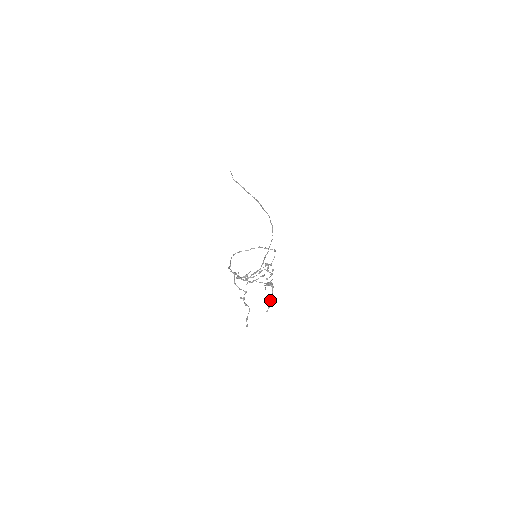
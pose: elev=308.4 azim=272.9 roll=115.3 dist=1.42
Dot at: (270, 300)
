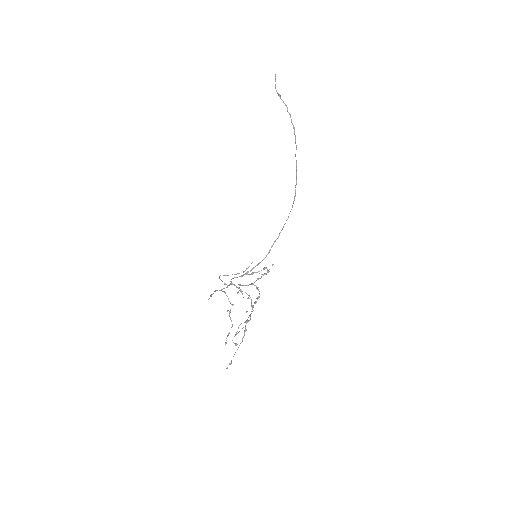
Dot at: (235, 352)
